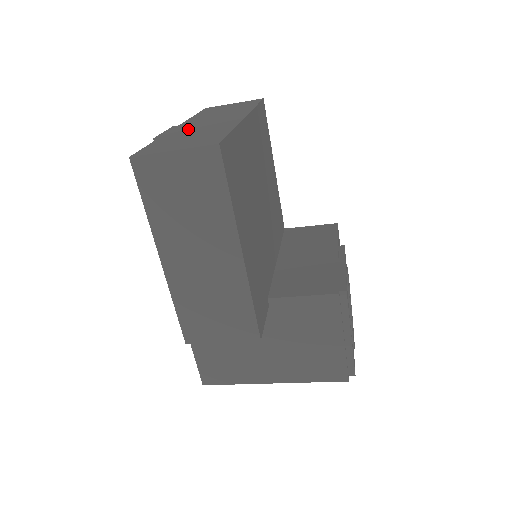
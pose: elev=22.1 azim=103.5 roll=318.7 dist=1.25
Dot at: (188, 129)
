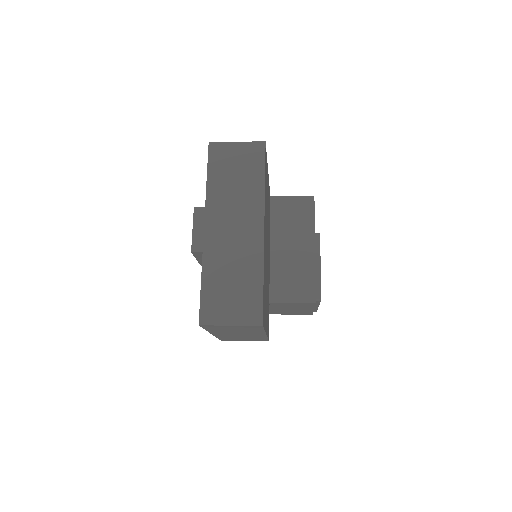
Dot at: (221, 251)
